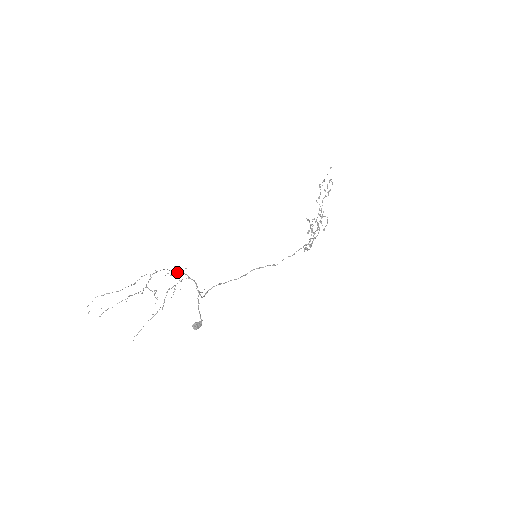
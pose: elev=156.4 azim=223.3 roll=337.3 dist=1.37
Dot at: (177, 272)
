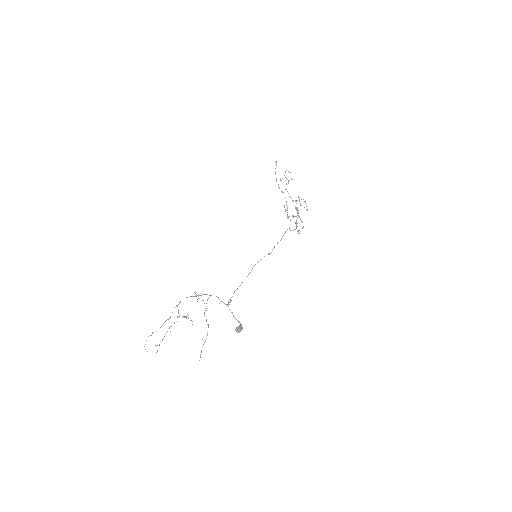
Dot at: occluded
